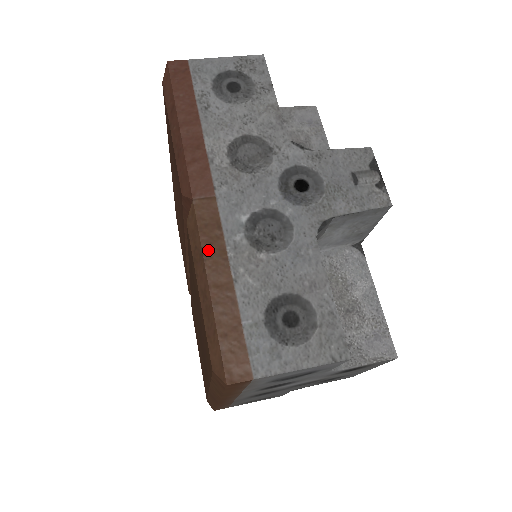
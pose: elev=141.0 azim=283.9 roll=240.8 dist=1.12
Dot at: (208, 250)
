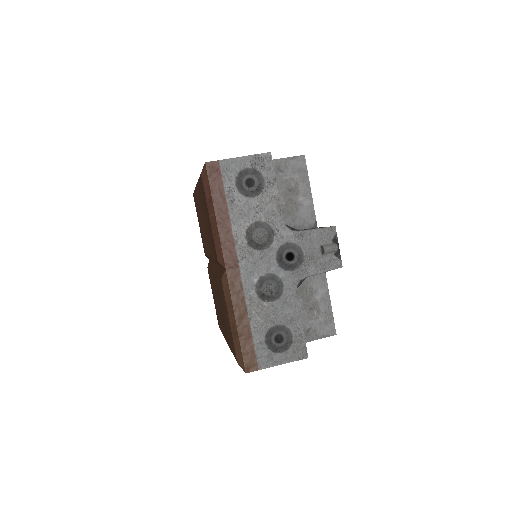
Dot at: (235, 301)
